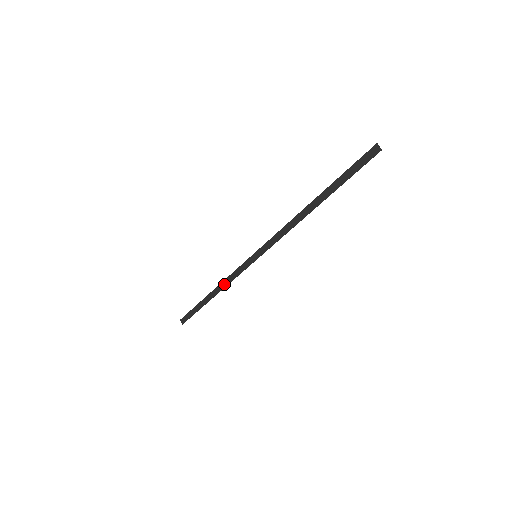
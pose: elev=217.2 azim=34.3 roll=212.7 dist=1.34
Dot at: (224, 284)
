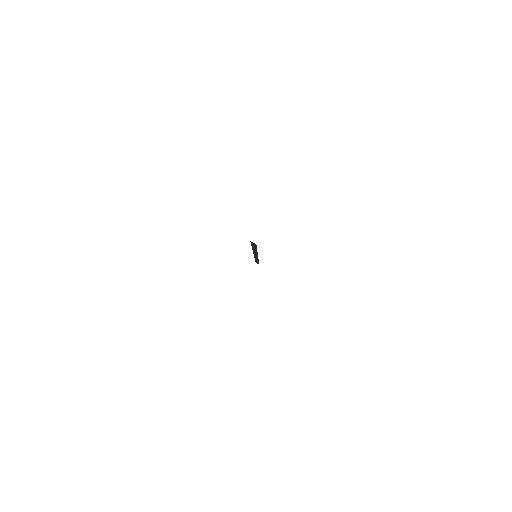
Dot at: occluded
